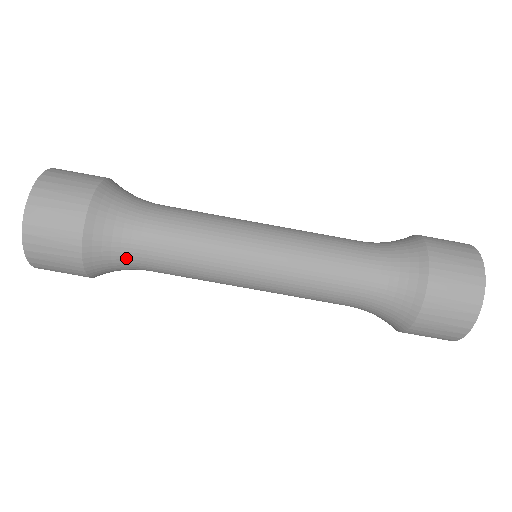
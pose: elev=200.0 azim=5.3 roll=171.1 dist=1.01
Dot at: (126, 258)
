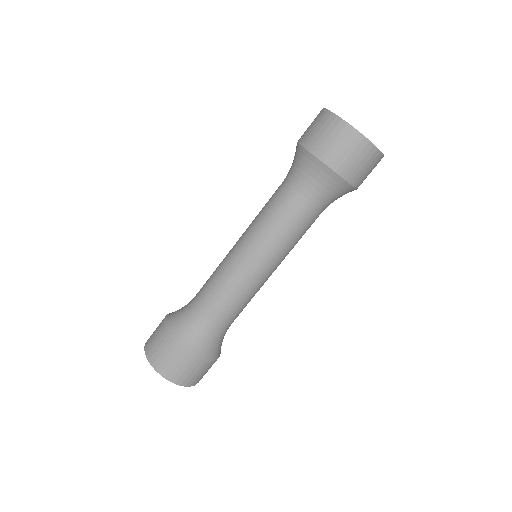
Dot at: (200, 326)
